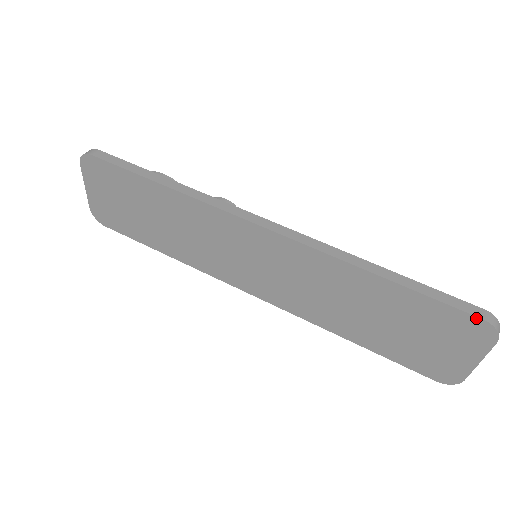
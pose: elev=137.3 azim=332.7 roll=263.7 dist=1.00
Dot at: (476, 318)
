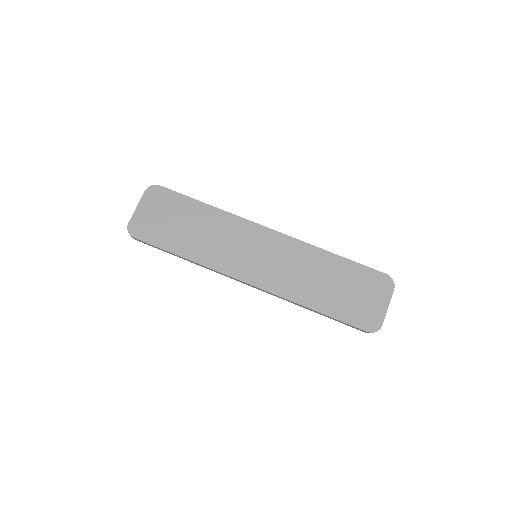
Dot at: (383, 274)
